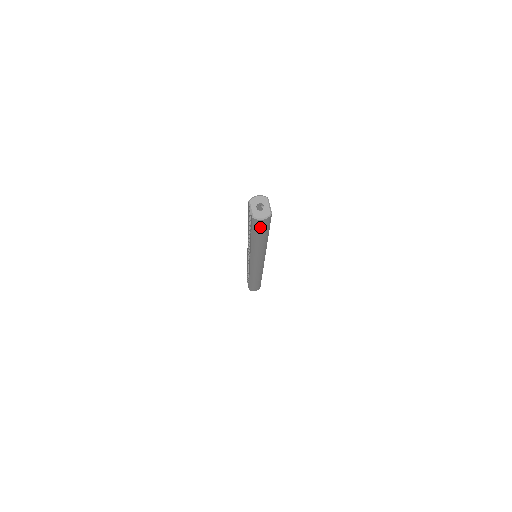
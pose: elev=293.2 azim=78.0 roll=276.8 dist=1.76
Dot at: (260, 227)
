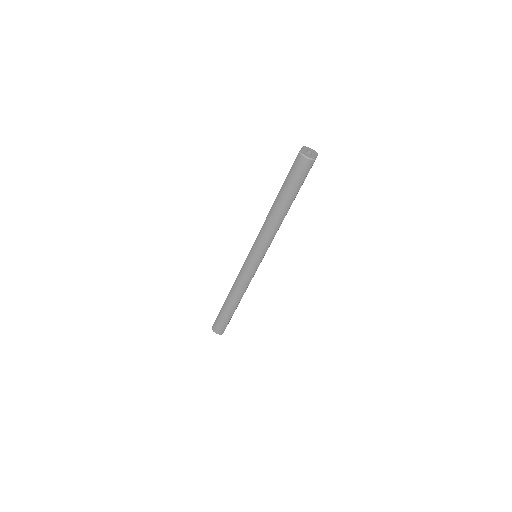
Dot at: (297, 172)
